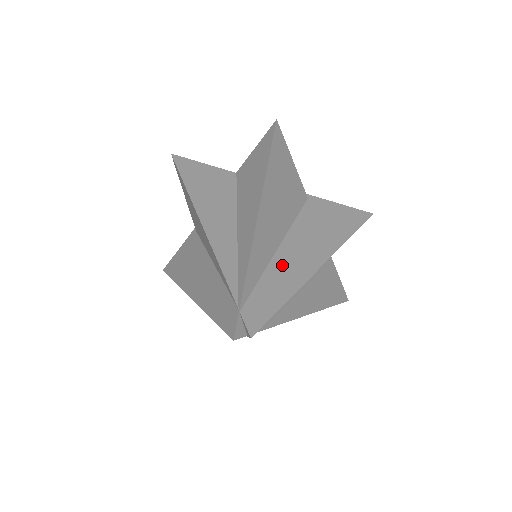
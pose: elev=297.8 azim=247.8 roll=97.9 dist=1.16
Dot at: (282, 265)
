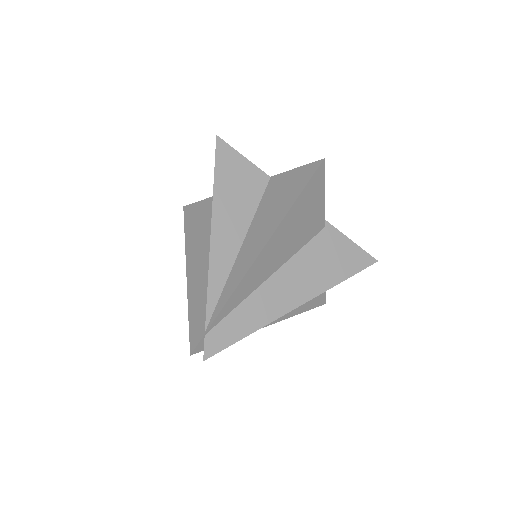
Dot at: (262, 298)
